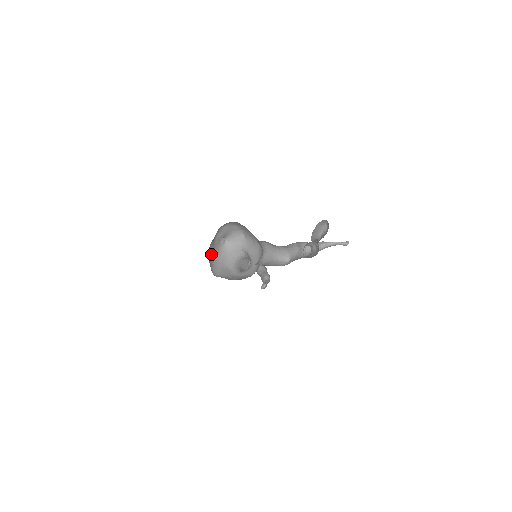
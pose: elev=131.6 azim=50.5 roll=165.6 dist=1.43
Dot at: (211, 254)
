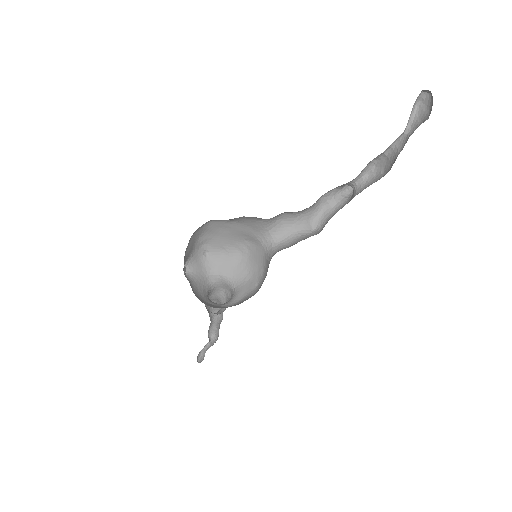
Dot at: occluded
